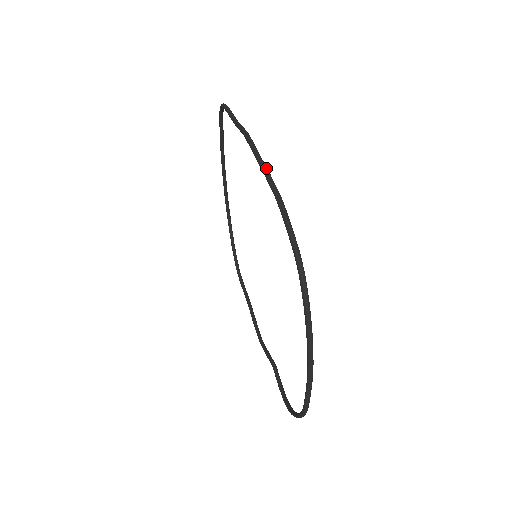
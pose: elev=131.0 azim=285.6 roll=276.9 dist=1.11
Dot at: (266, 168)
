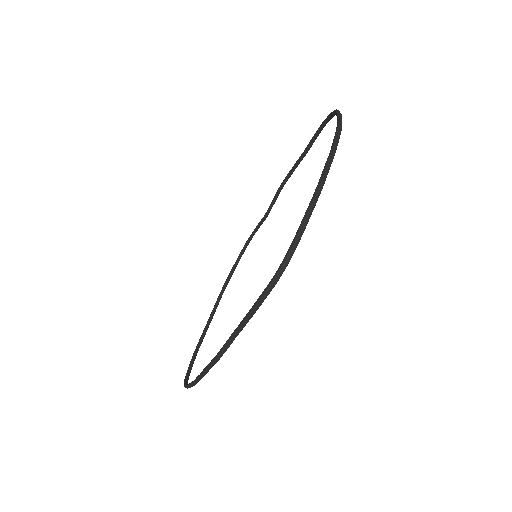
Dot at: occluded
